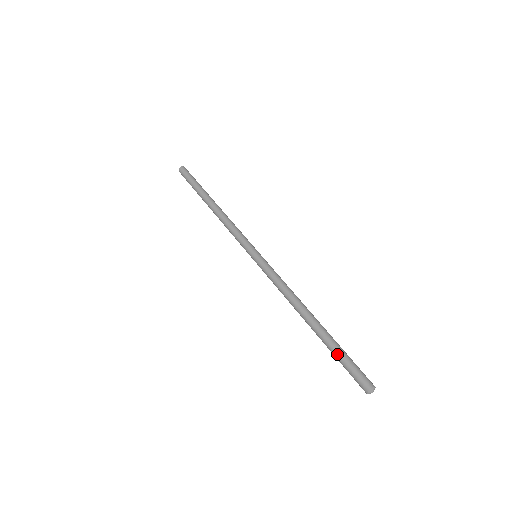
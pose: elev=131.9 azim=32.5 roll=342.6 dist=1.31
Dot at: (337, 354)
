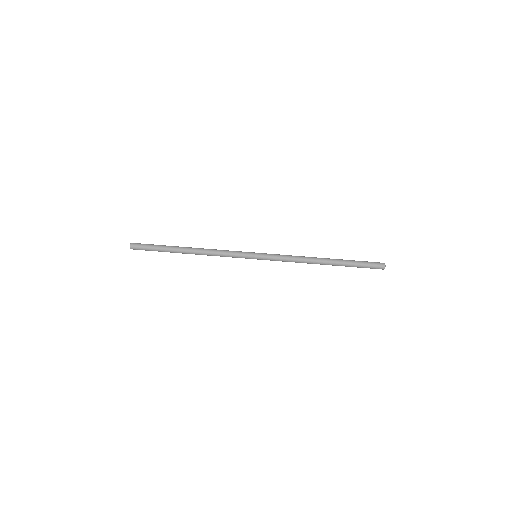
Dot at: (356, 262)
